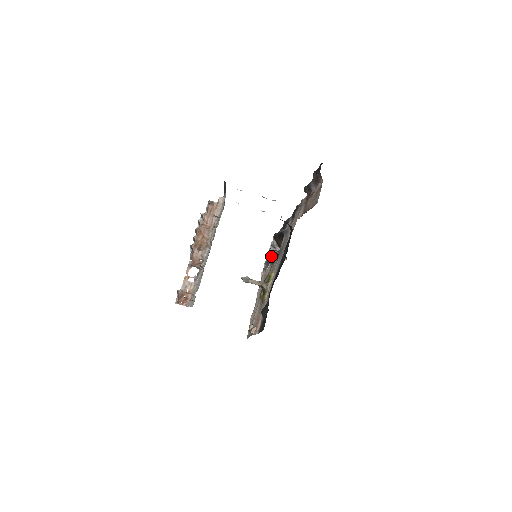
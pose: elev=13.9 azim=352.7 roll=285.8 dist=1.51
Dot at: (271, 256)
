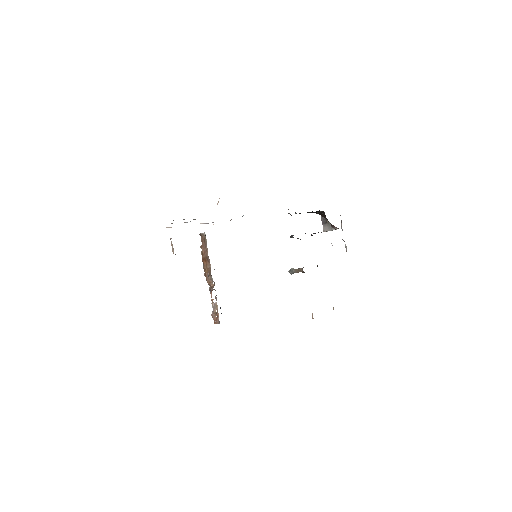
Dot at: occluded
